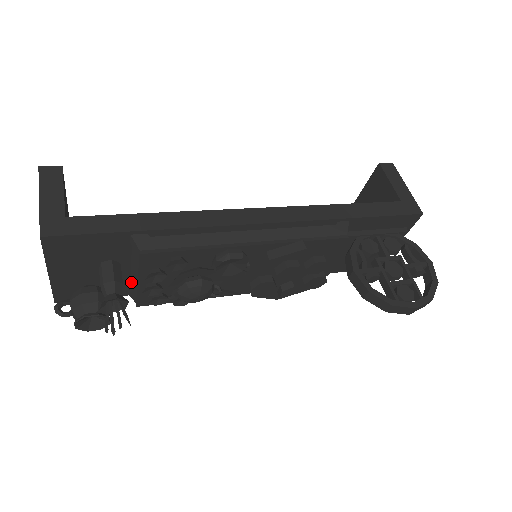
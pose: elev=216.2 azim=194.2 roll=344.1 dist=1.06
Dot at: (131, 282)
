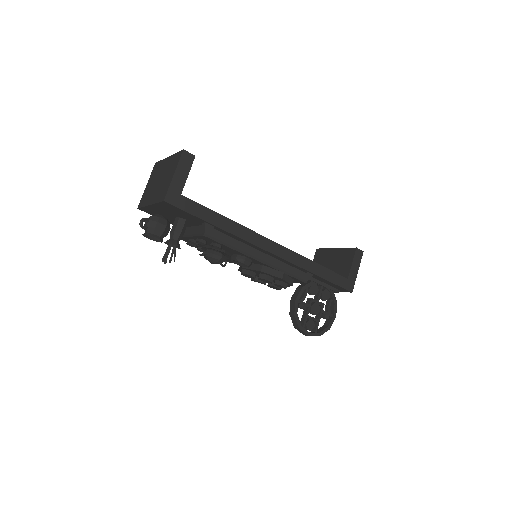
Dot at: occluded
